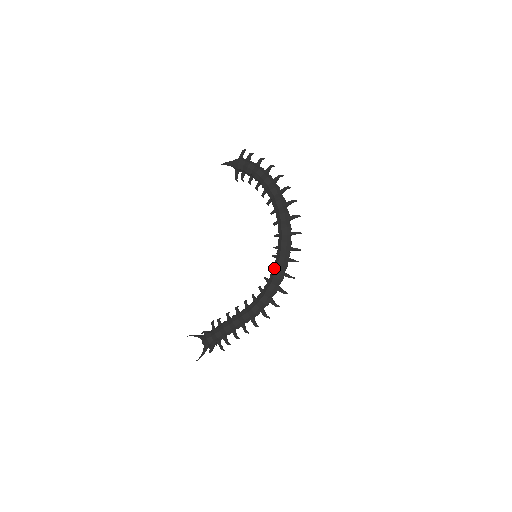
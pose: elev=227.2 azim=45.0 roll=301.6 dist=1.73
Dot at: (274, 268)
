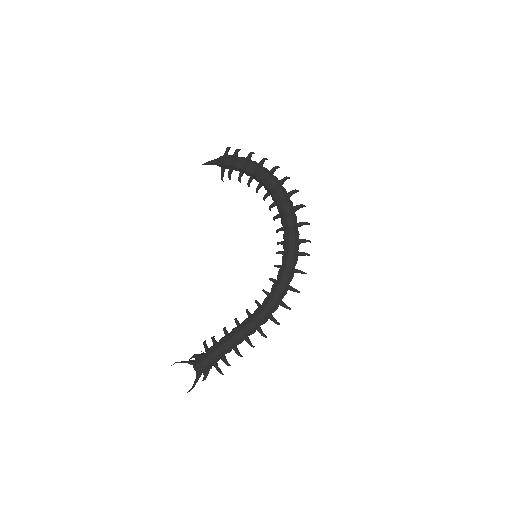
Dot at: (282, 264)
